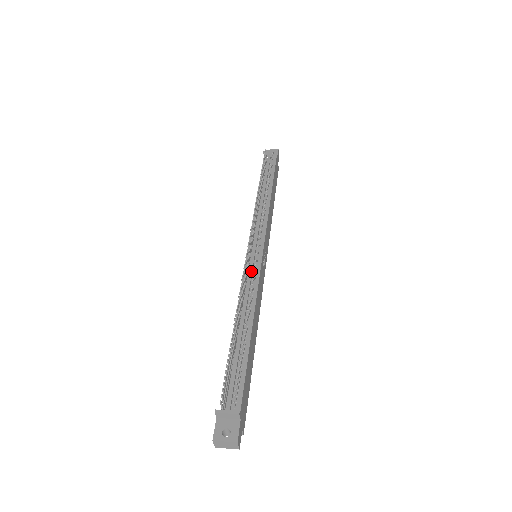
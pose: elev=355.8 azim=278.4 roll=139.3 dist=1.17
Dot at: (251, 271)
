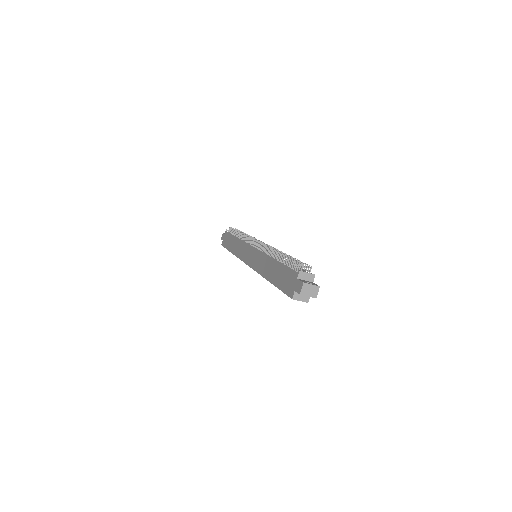
Dot at: (267, 250)
